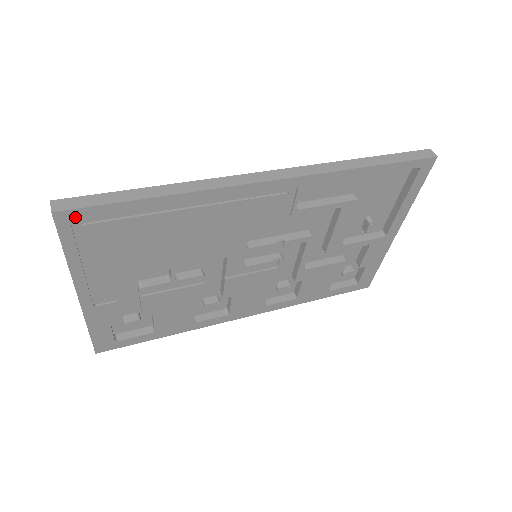
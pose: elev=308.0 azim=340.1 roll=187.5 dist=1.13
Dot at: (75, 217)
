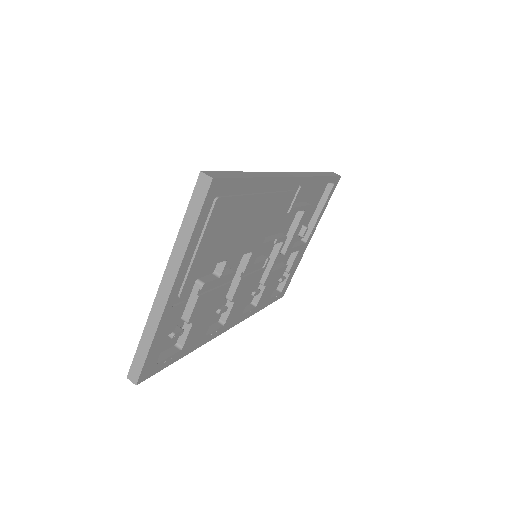
Dot at: (219, 187)
